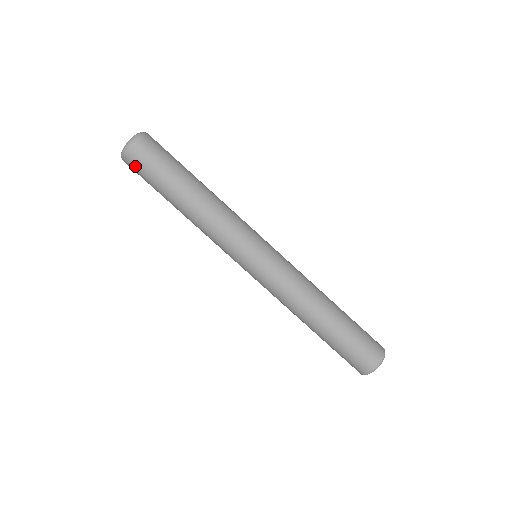
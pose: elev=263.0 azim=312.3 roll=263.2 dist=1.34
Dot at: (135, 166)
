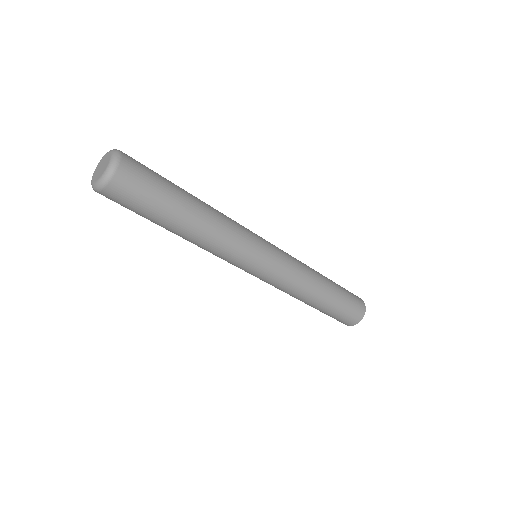
Dot at: (114, 201)
